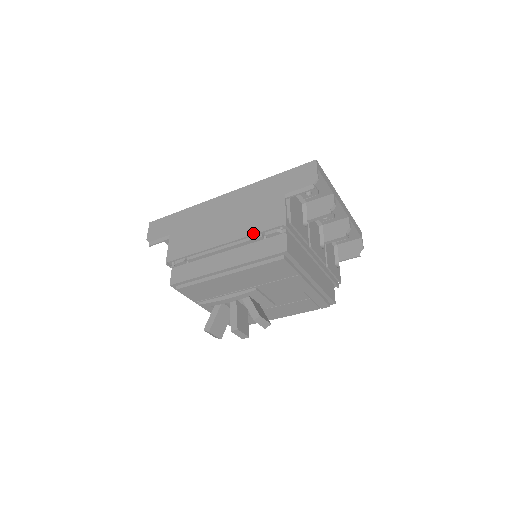
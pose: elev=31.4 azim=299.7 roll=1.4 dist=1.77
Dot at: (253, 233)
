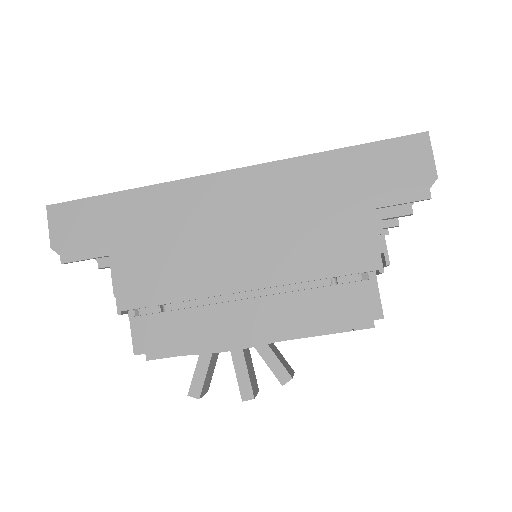
Dot at: (314, 277)
